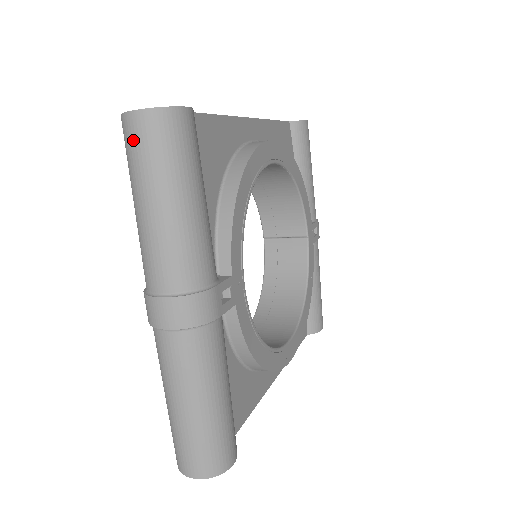
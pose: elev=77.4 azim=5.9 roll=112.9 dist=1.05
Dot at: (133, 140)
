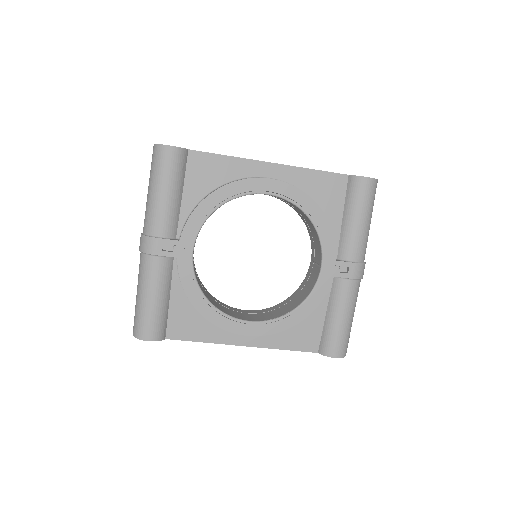
Dot at: occluded
